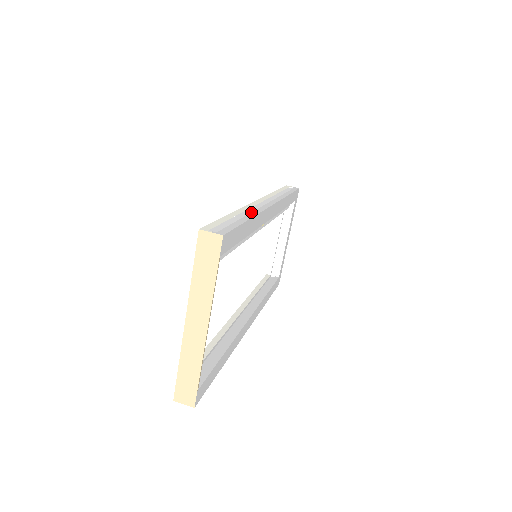
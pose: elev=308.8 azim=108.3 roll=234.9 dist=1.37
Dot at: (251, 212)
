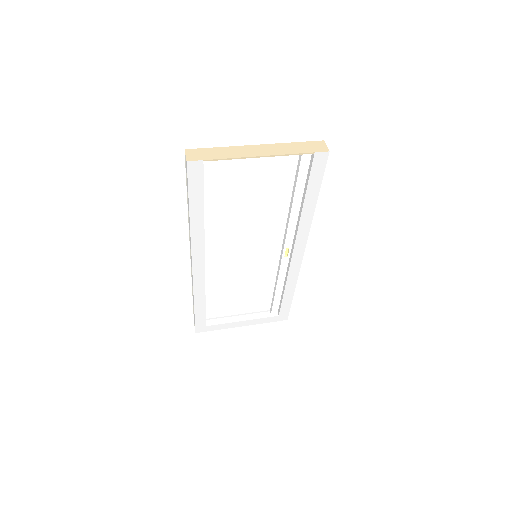
Dot at: occluded
